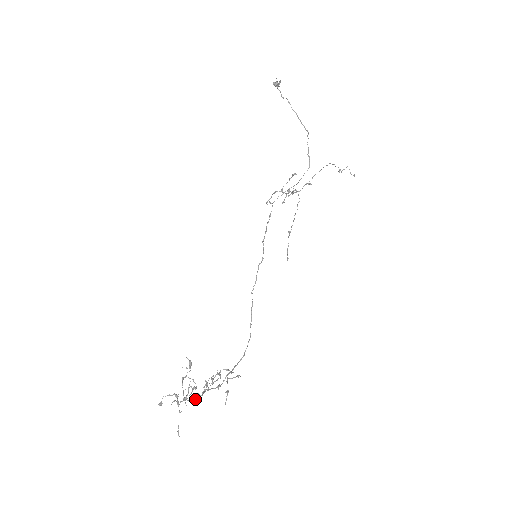
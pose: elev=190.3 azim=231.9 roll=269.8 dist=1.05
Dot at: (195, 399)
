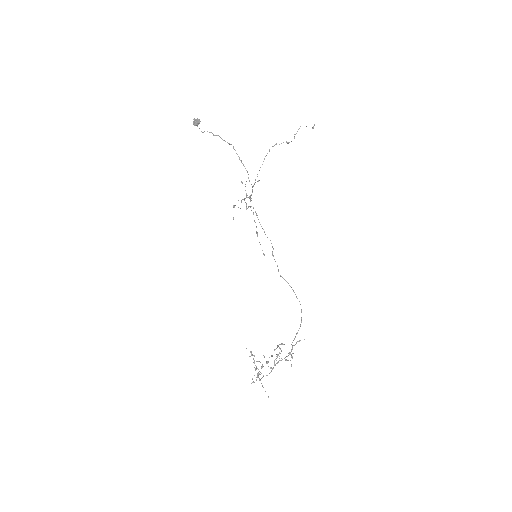
Dot at: (270, 372)
